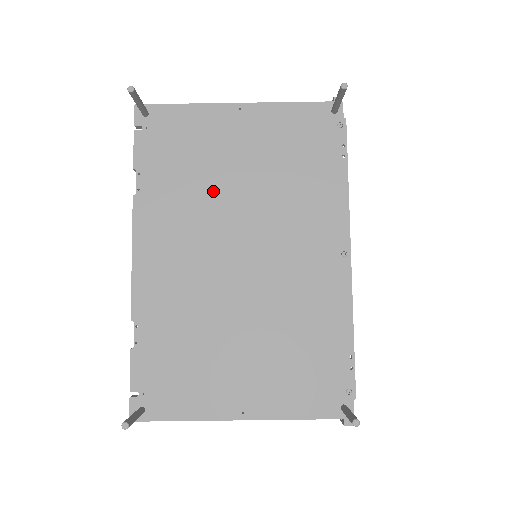
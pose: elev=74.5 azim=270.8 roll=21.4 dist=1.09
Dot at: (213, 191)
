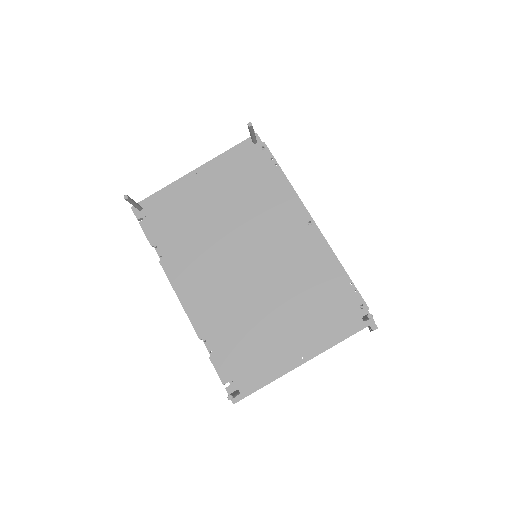
Dot at: (207, 231)
